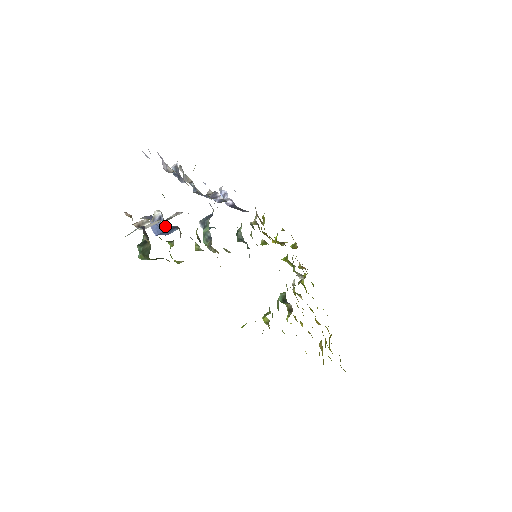
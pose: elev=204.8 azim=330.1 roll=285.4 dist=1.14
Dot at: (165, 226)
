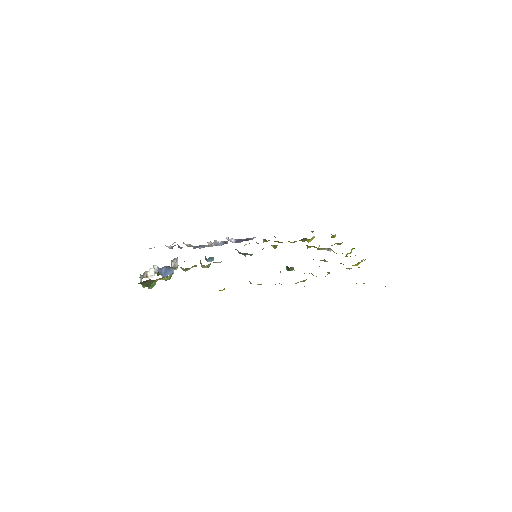
Dot at: (162, 270)
